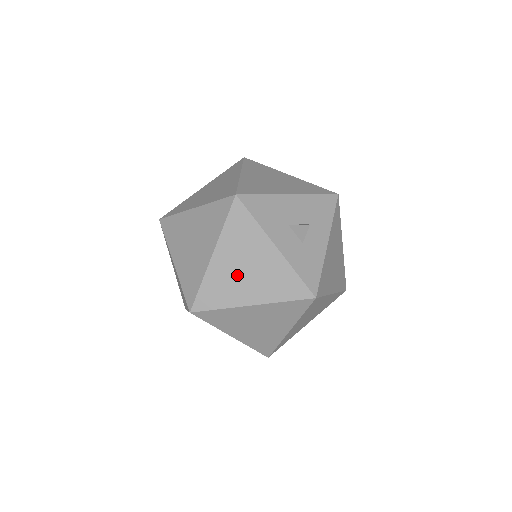
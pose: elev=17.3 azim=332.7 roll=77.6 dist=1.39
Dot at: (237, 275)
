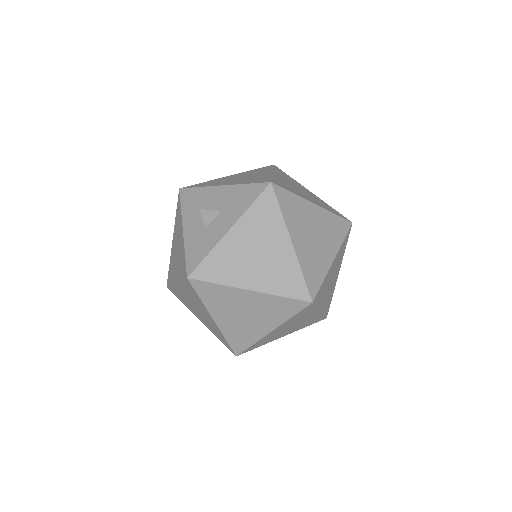
Dot at: (175, 256)
